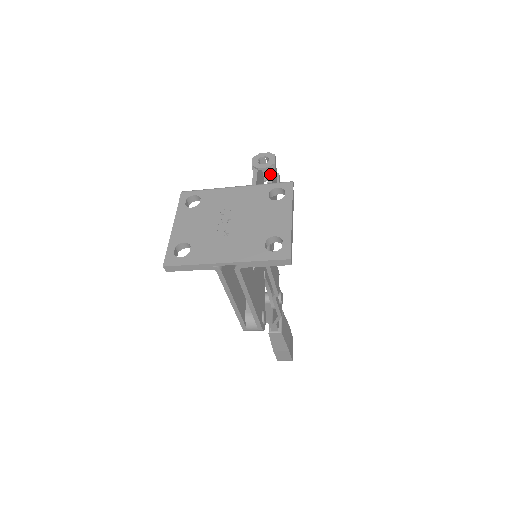
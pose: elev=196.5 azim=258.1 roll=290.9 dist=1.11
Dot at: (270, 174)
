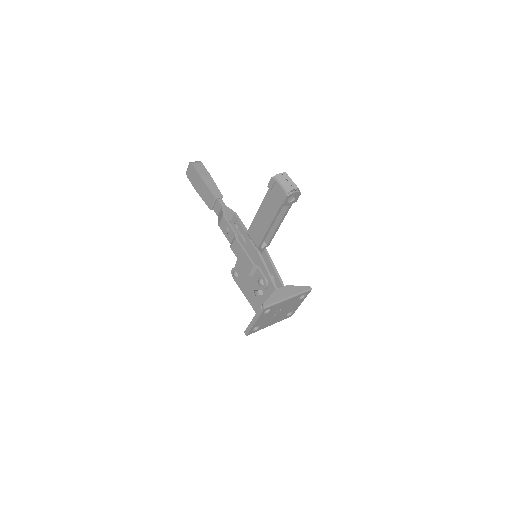
Dot at: (289, 208)
